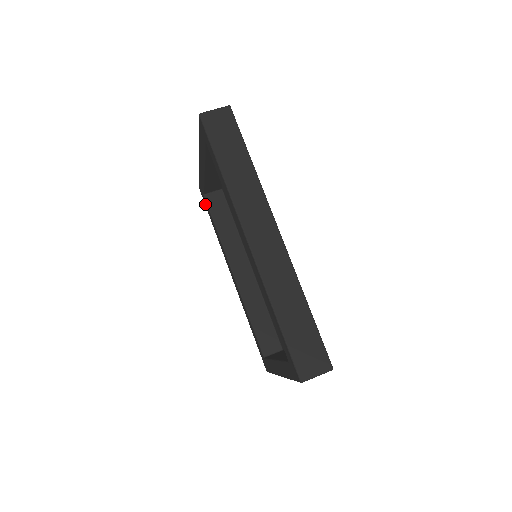
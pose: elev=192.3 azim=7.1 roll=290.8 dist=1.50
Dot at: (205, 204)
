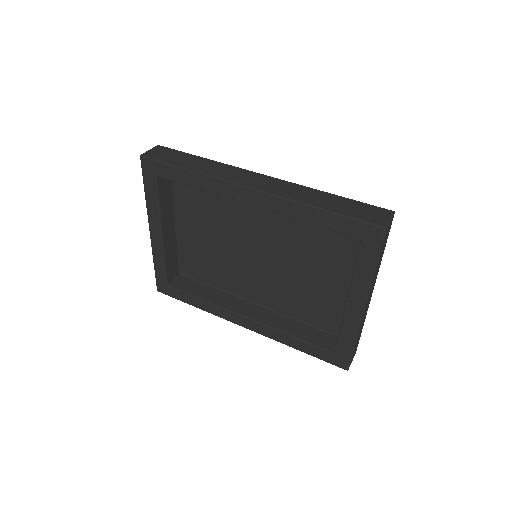
Dot at: (174, 296)
